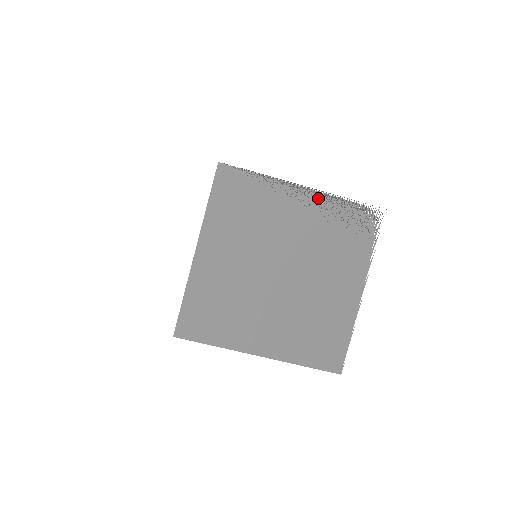
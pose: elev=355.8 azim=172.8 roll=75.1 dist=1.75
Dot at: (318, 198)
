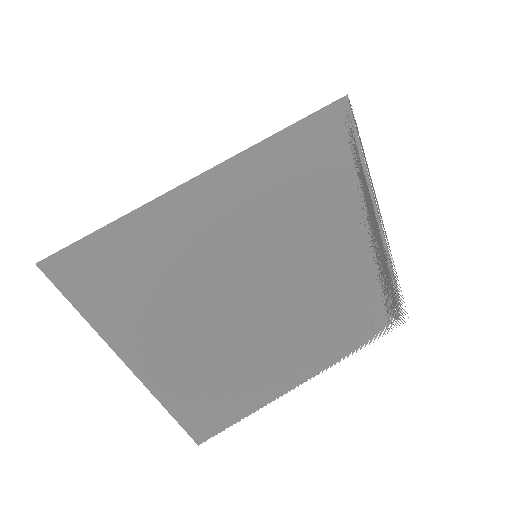
Dot at: (380, 254)
